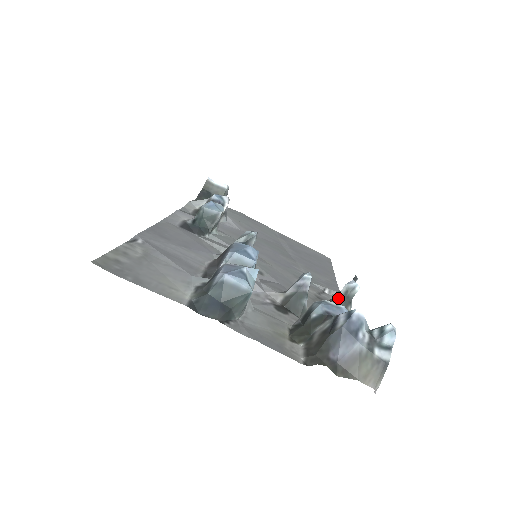
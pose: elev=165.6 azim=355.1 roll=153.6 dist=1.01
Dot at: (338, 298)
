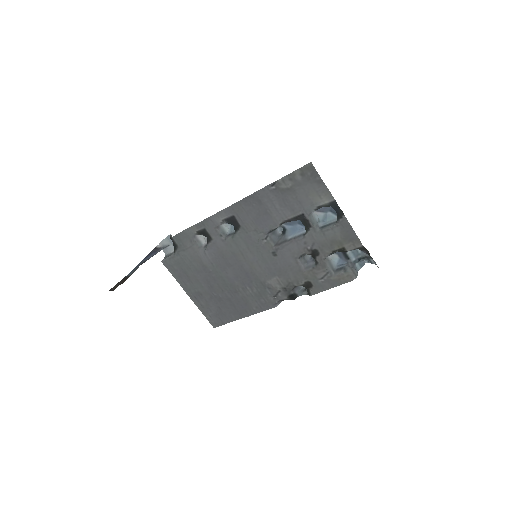
Dot at: occluded
